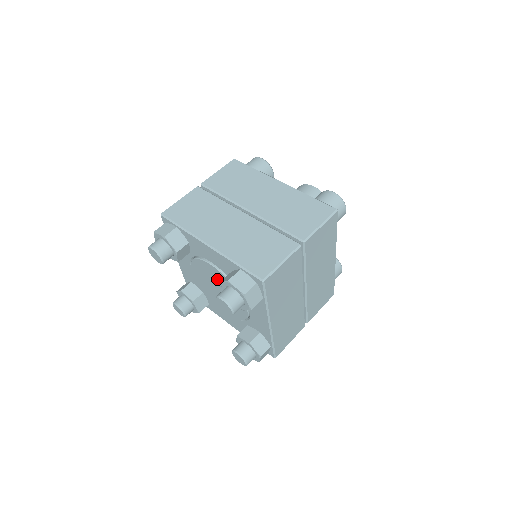
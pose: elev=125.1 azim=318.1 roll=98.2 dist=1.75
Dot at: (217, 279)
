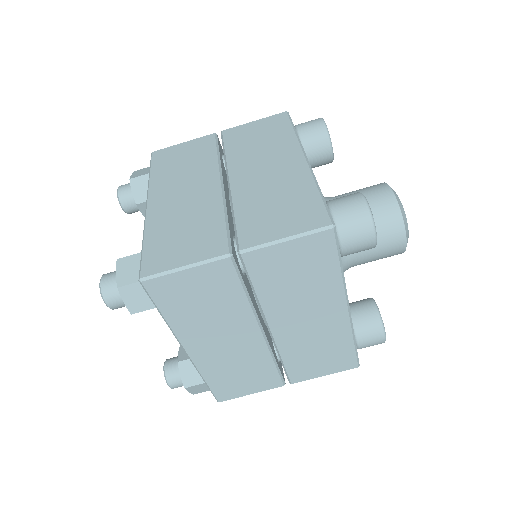
Dot at: occluded
